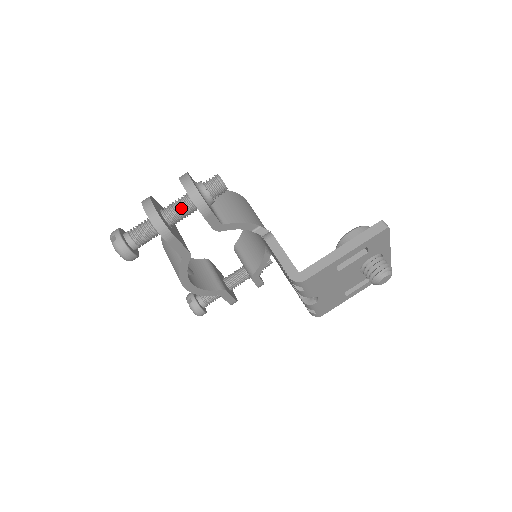
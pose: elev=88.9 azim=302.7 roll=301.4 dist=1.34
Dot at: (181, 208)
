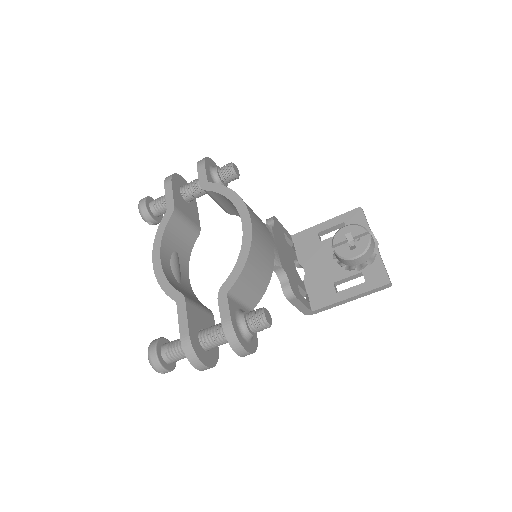
Dot at: occluded
